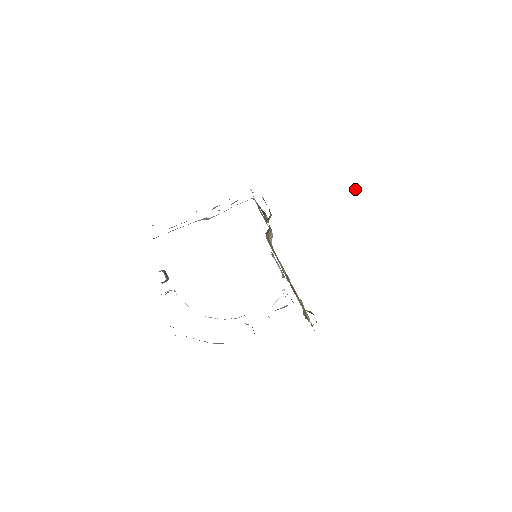
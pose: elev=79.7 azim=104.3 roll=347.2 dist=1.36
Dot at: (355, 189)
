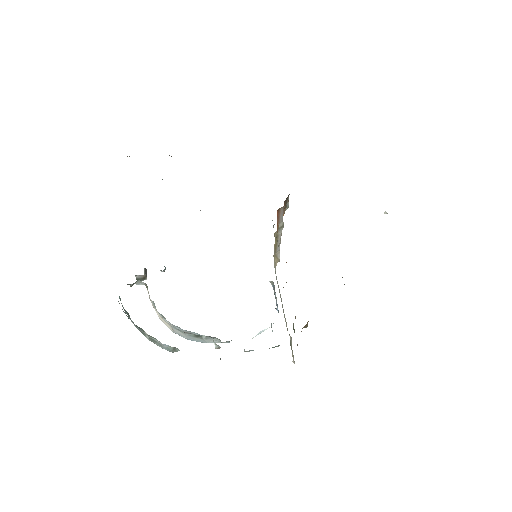
Dot at: occluded
